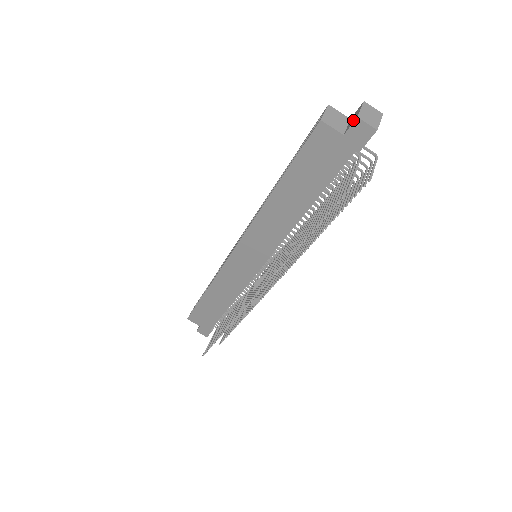
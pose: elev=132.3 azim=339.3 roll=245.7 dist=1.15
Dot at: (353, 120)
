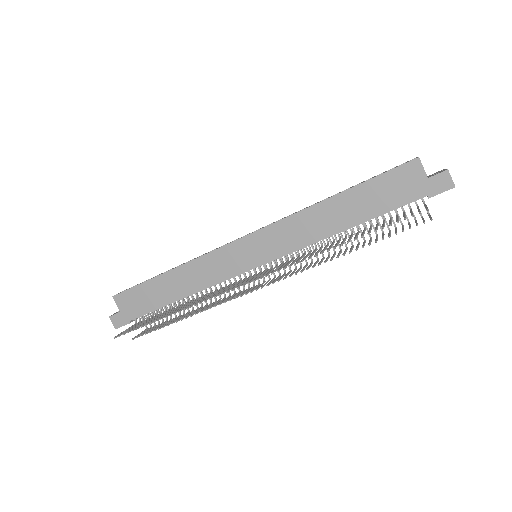
Dot at: (440, 172)
